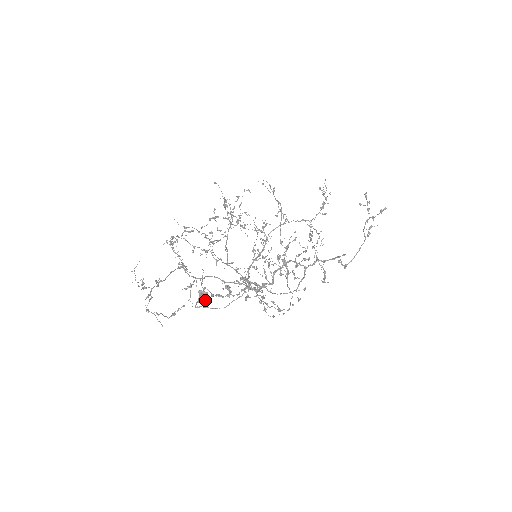
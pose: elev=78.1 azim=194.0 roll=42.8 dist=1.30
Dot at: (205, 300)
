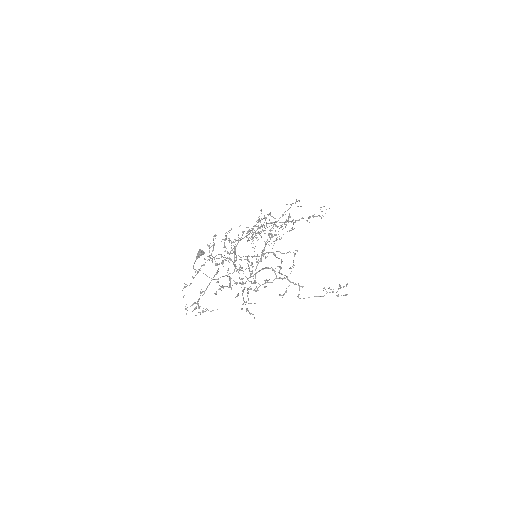
Dot at: (215, 294)
